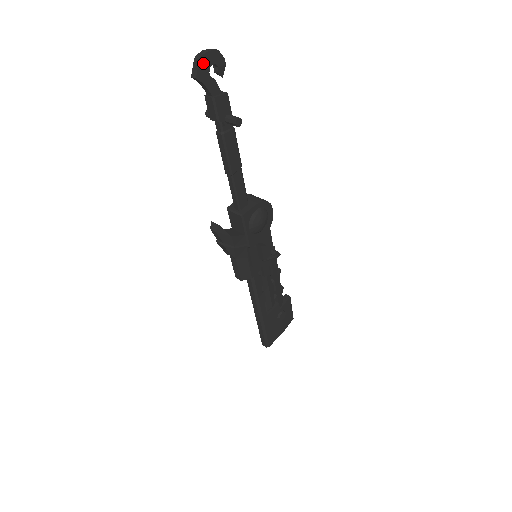
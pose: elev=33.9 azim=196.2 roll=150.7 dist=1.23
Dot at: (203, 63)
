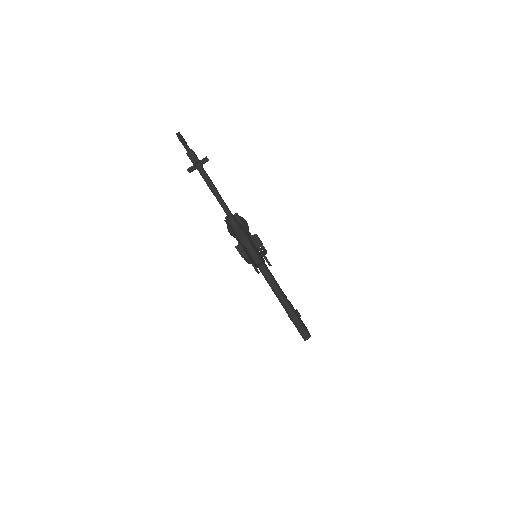
Dot at: (181, 135)
